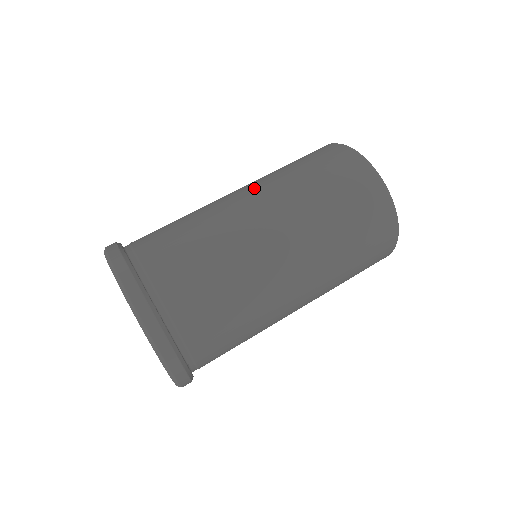
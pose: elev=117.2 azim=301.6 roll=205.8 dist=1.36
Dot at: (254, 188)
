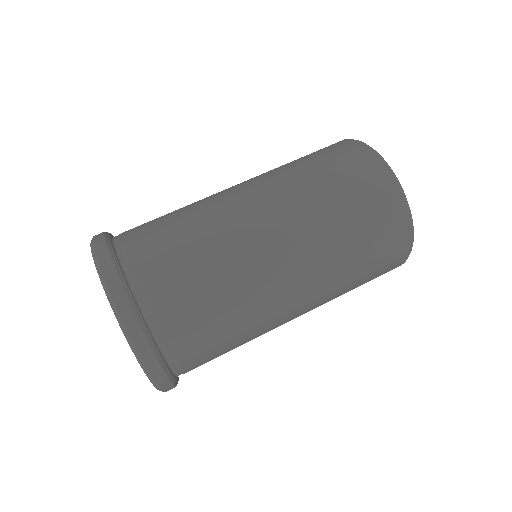
Dot at: (260, 184)
